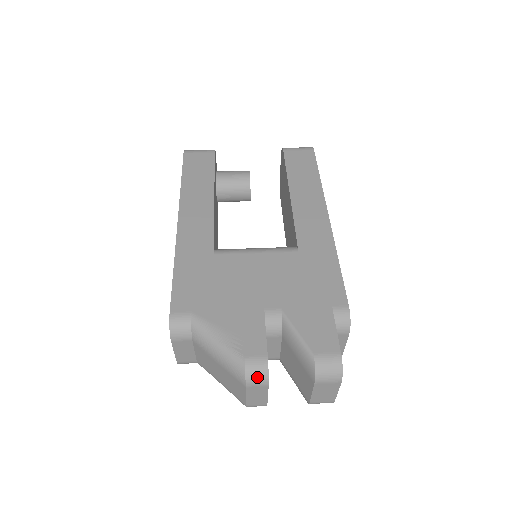
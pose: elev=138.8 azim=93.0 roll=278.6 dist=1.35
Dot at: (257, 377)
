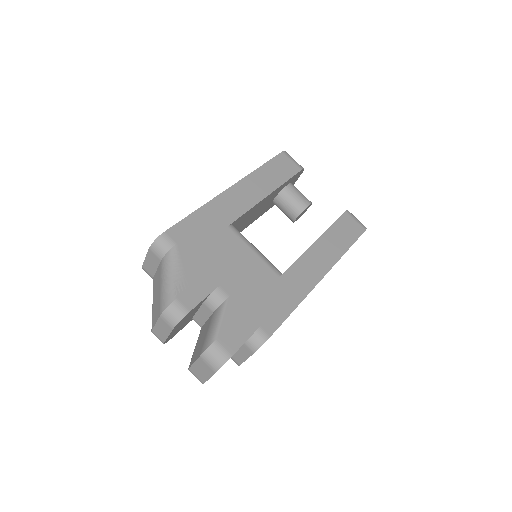
Dot at: (171, 317)
